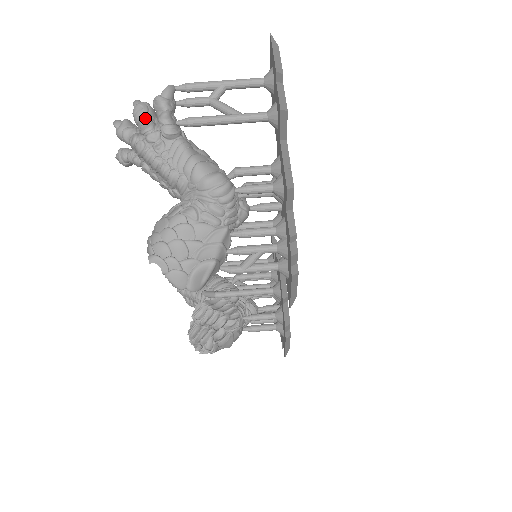
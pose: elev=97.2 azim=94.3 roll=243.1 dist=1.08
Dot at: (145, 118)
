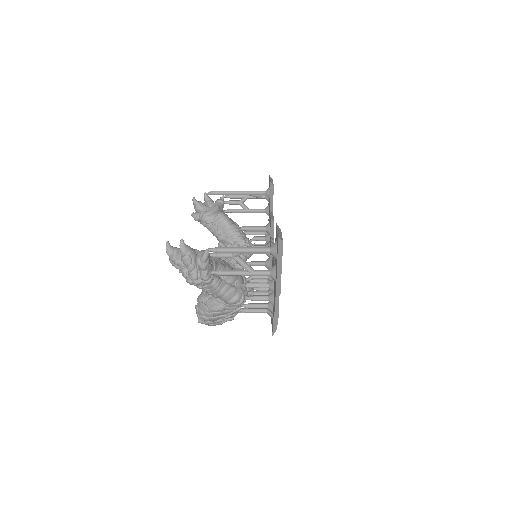
Dot at: (191, 269)
